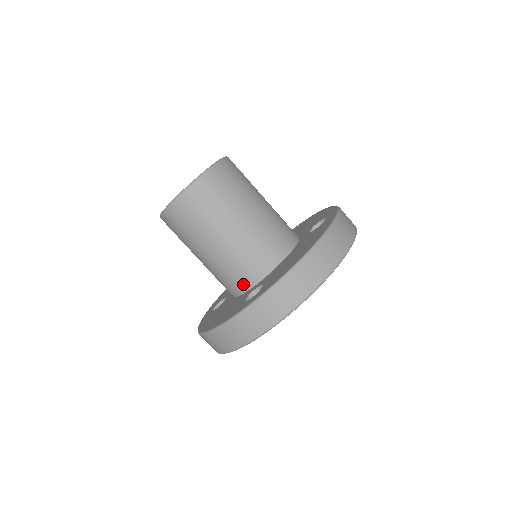
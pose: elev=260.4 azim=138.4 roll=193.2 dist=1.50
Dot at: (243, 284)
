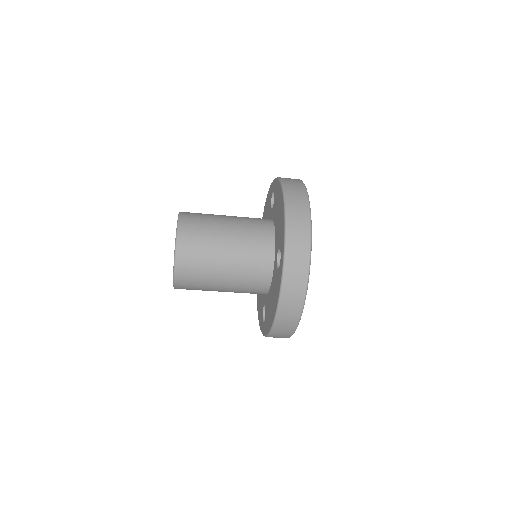
Dot at: occluded
